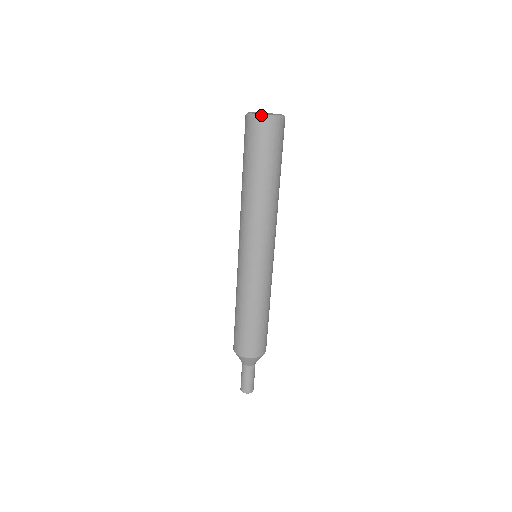
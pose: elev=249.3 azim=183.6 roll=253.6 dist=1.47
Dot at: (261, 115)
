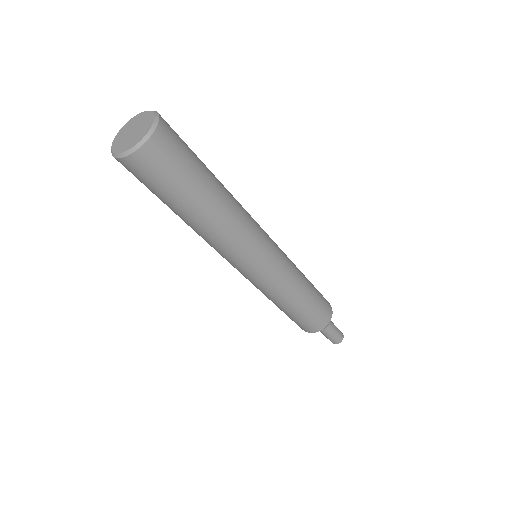
Dot at: (136, 147)
